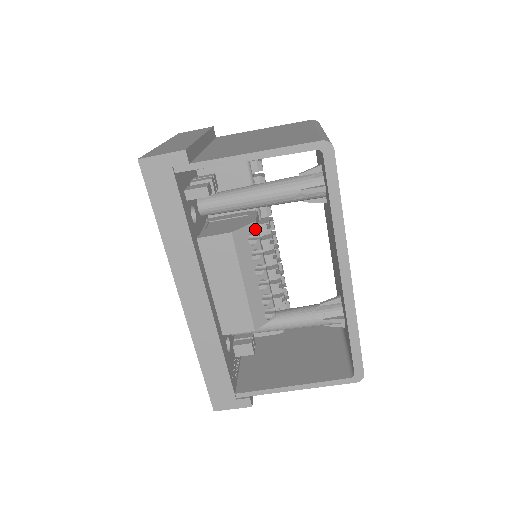
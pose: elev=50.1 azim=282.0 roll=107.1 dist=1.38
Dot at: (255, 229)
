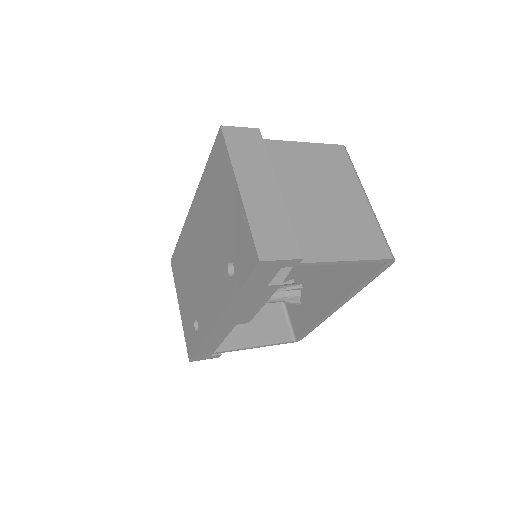
Dot at: occluded
